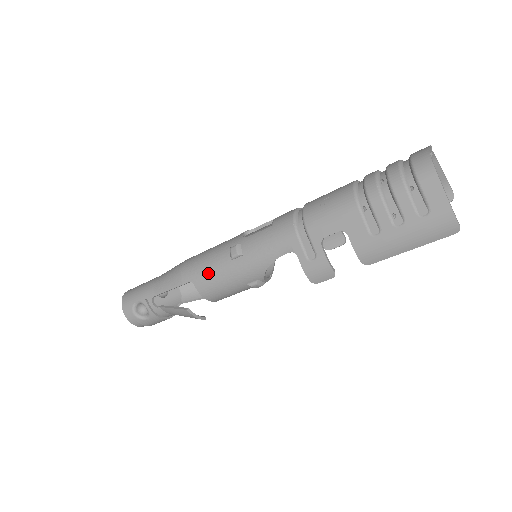
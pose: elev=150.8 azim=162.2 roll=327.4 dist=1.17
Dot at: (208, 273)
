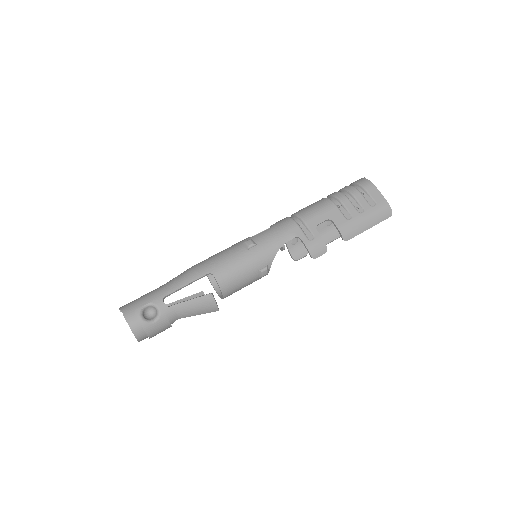
Dot at: (227, 263)
